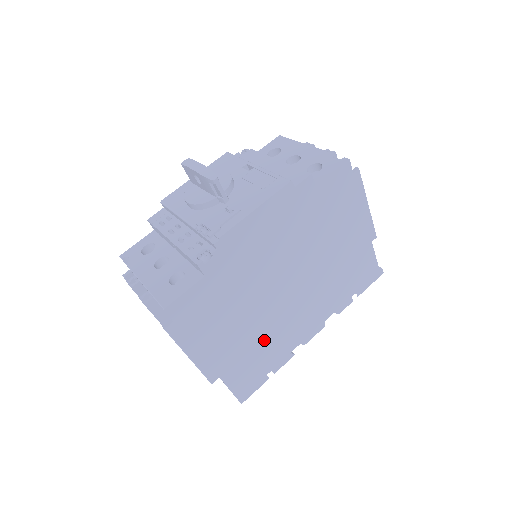
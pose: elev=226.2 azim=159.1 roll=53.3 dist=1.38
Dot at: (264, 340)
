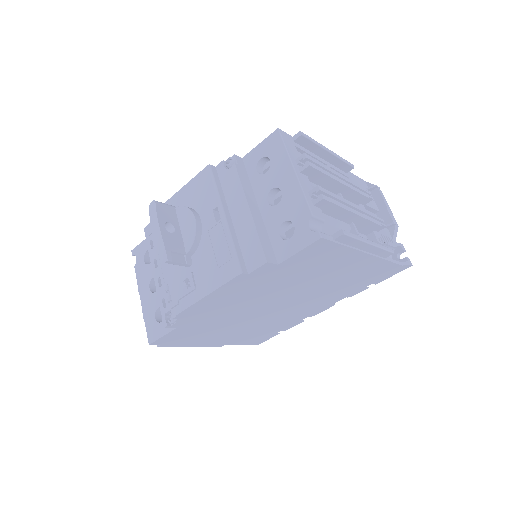
Dot at: (263, 326)
